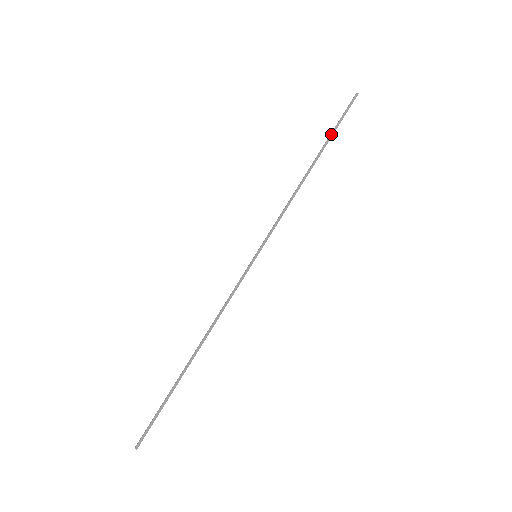
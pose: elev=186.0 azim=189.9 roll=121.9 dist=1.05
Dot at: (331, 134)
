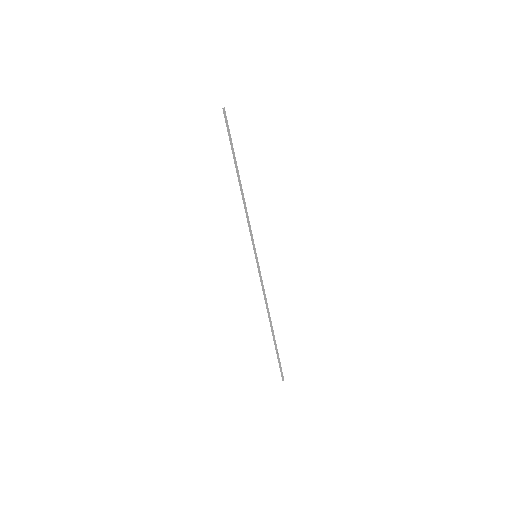
Dot at: (233, 150)
